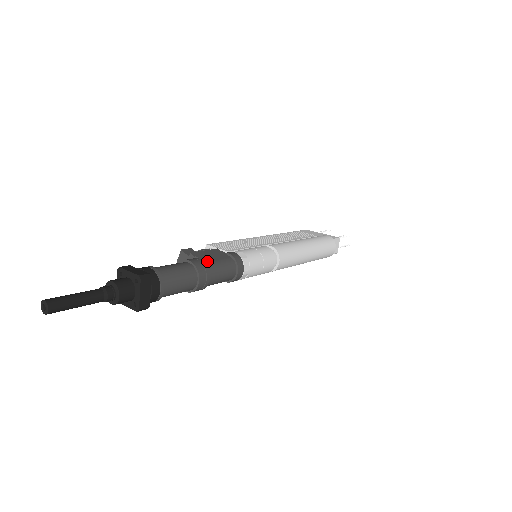
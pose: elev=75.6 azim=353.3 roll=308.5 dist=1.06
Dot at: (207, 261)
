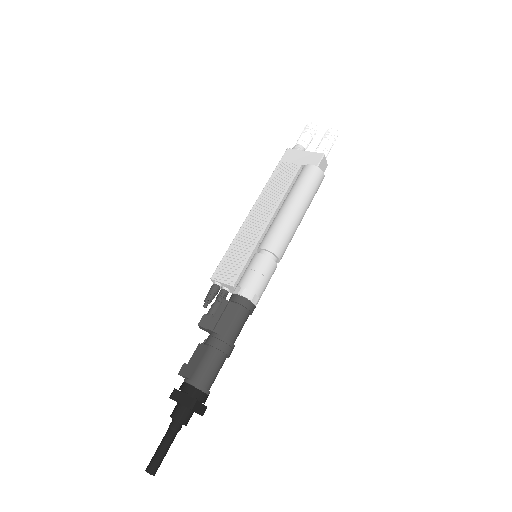
Dot at: (224, 331)
